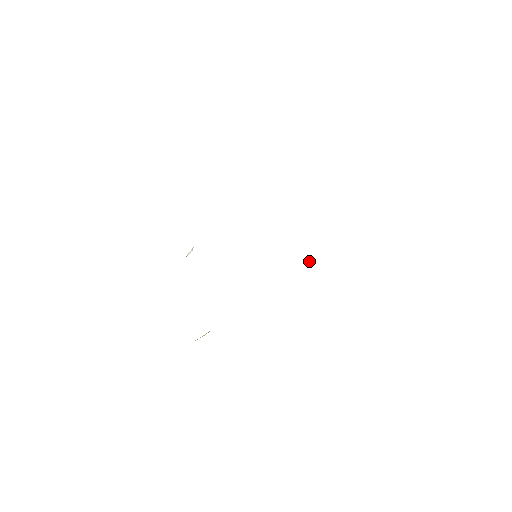
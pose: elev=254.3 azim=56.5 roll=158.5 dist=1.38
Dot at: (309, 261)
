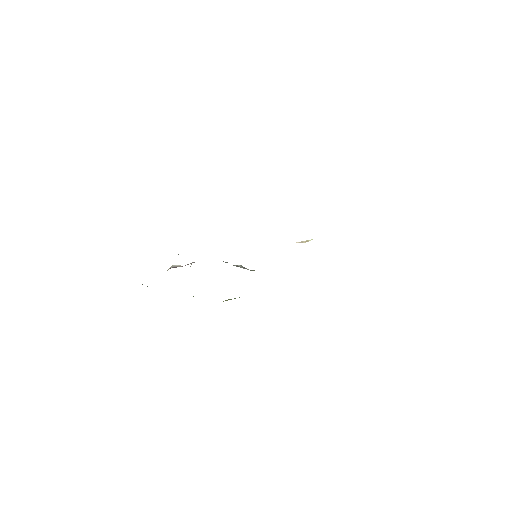
Dot at: (303, 241)
